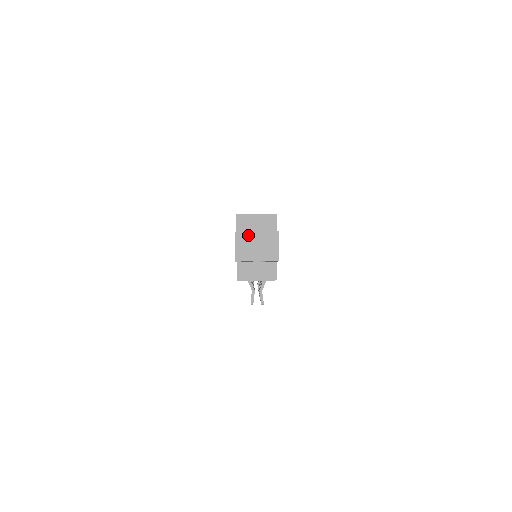
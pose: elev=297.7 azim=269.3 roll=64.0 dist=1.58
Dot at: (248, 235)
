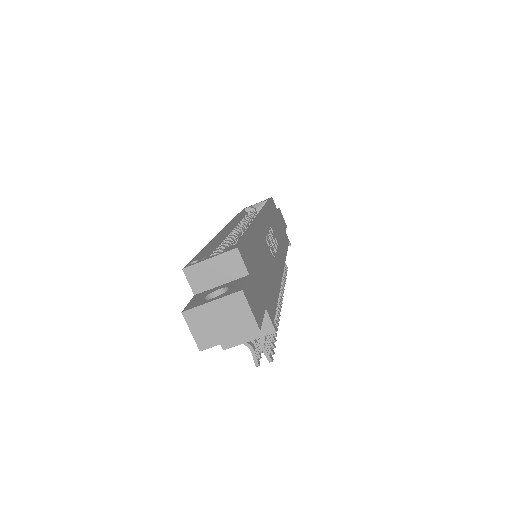
Dot at: (202, 311)
